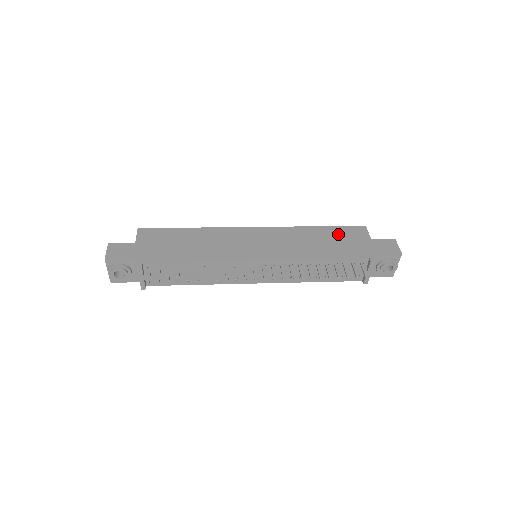
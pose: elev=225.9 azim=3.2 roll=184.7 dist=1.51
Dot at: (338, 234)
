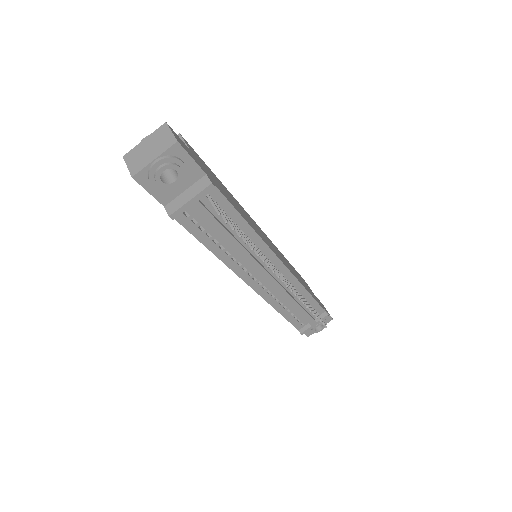
Dot at: occluded
